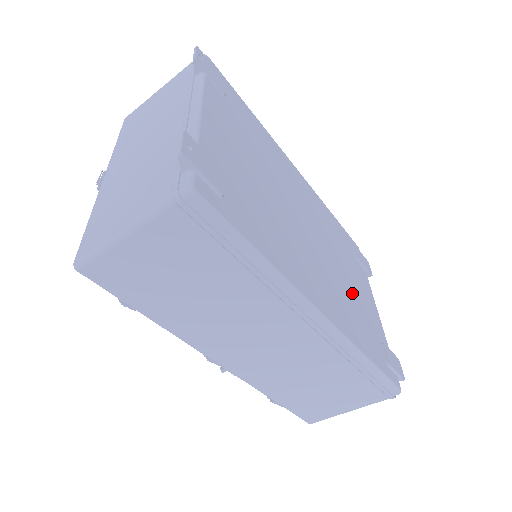
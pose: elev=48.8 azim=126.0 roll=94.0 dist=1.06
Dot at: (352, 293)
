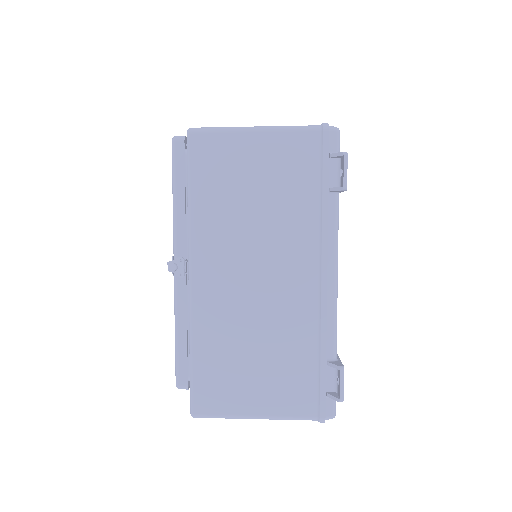
Dot at: occluded
